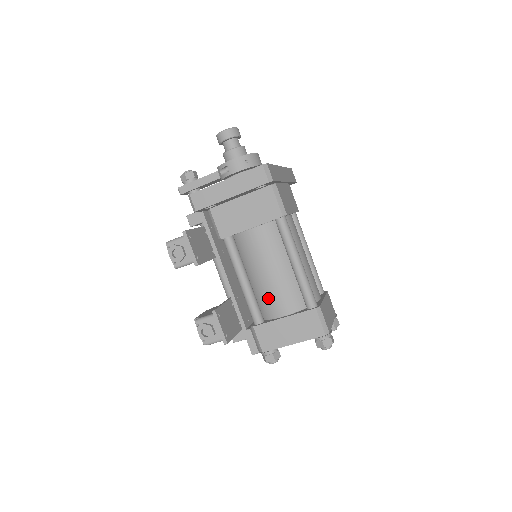
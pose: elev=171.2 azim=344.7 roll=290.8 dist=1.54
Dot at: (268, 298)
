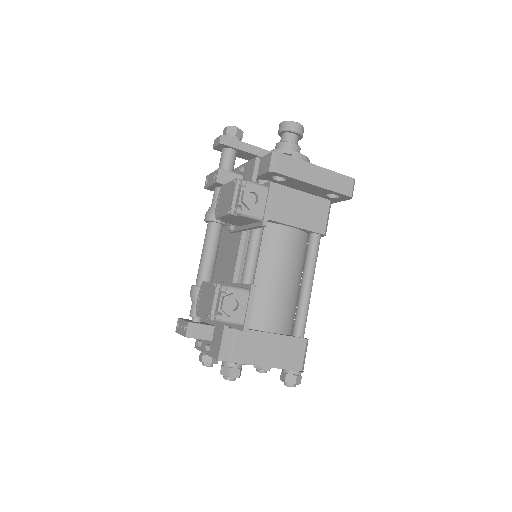
Dot at: (266, 305)
